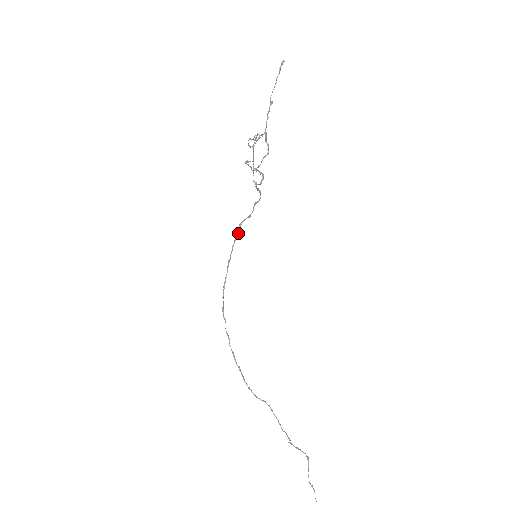
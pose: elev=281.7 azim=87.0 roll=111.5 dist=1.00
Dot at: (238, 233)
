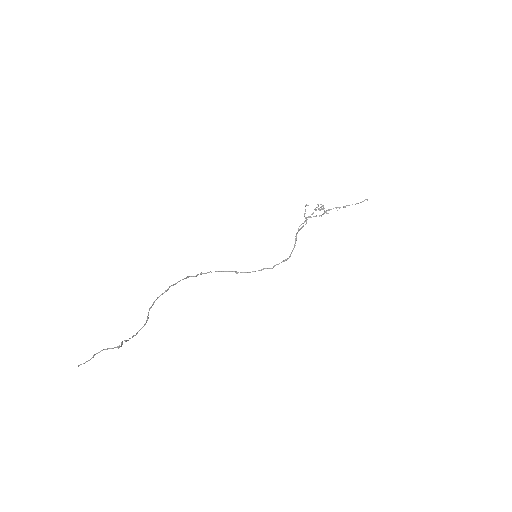
Dot at: occluded
